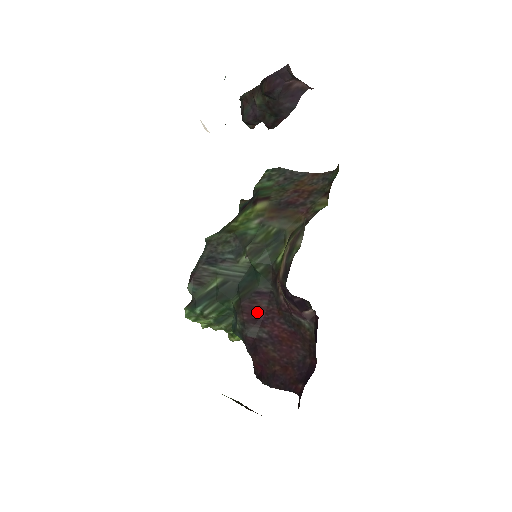
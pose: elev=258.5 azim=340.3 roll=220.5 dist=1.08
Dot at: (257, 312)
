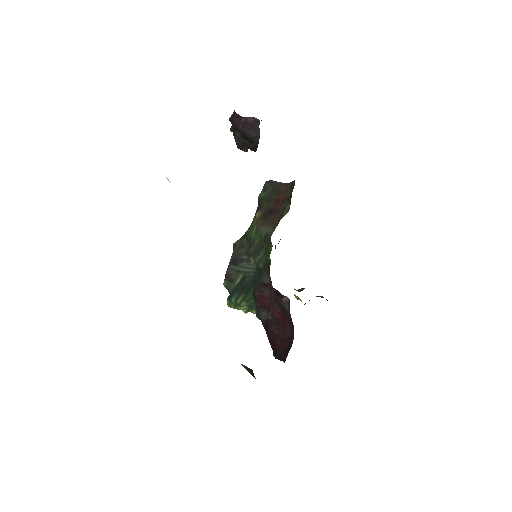
Dot at: (264, 300)
